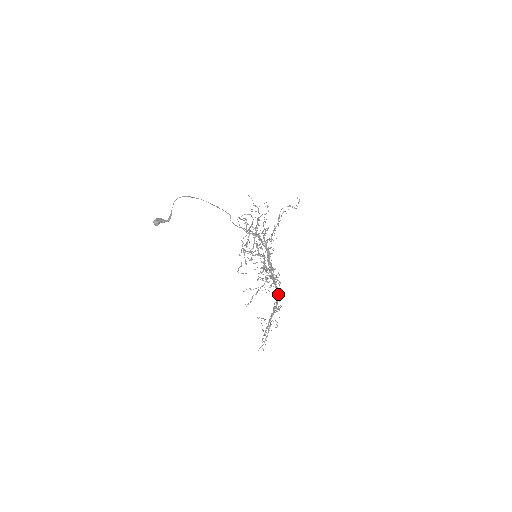
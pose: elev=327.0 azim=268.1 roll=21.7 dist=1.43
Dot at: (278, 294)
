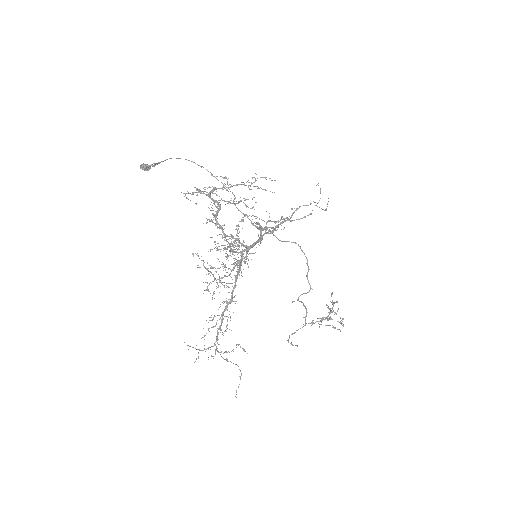
Dot at: (236, 275)
